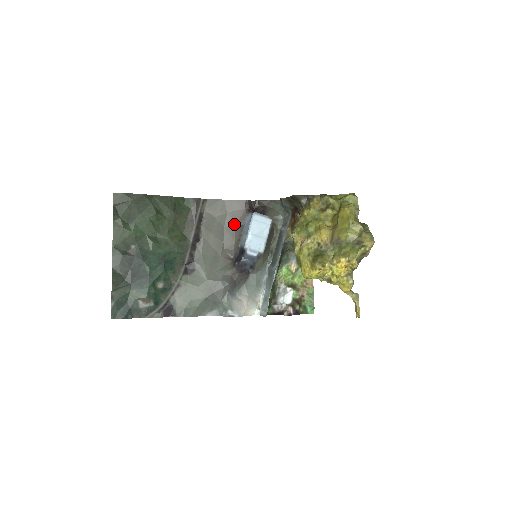
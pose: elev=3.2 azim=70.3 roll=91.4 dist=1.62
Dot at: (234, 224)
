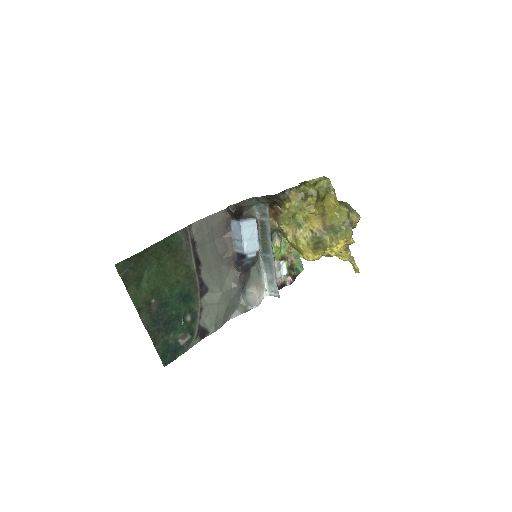
Dot at: (222, 234)
